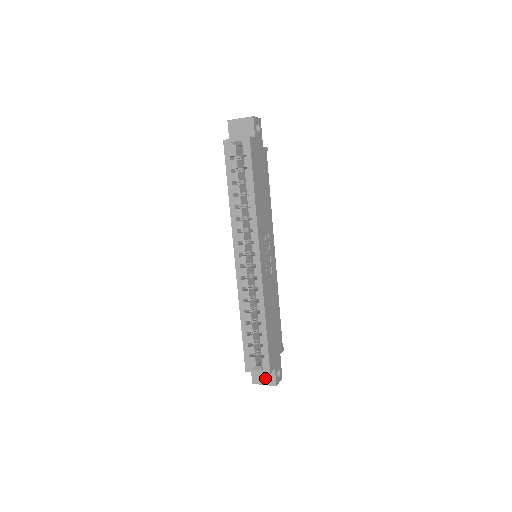
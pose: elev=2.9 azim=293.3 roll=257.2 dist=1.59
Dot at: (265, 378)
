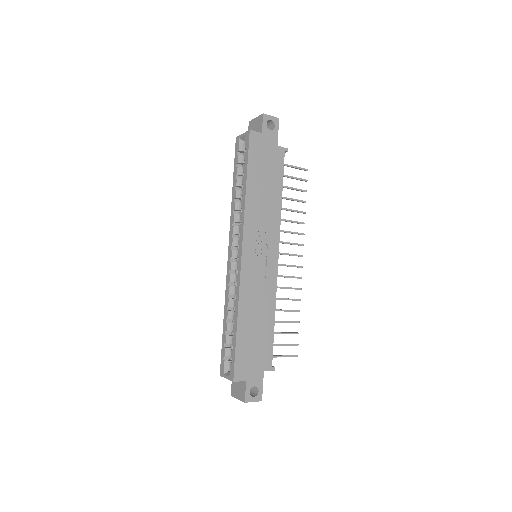
Dot at: (239, 391)
